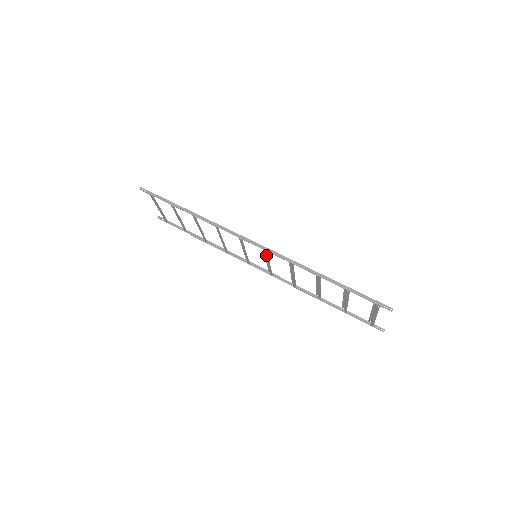
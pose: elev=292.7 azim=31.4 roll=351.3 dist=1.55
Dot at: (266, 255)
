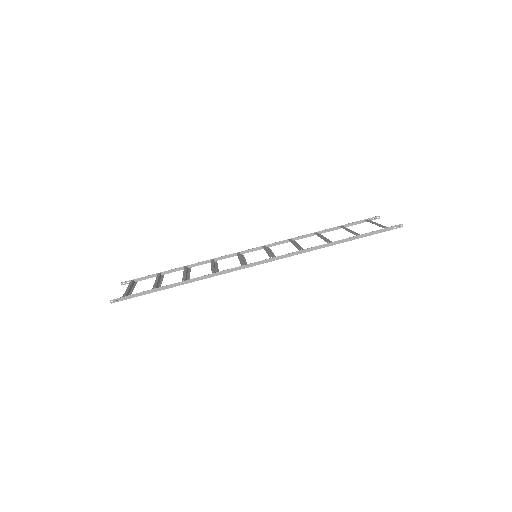
Dot at: occluded
